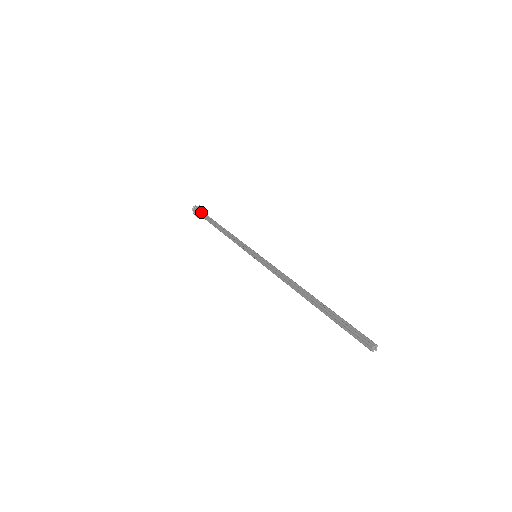
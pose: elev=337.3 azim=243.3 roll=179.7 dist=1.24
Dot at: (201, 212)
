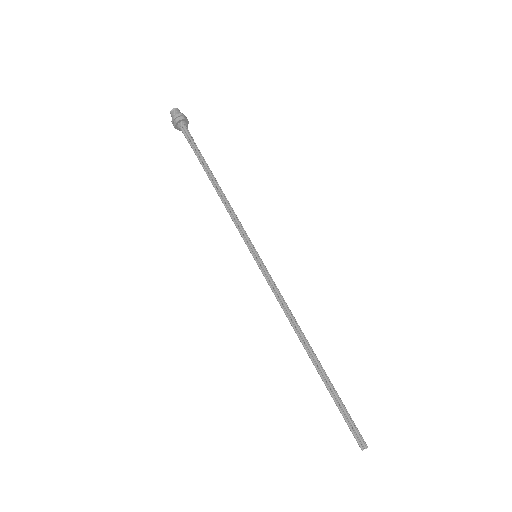
Dot at: (186, 128)
